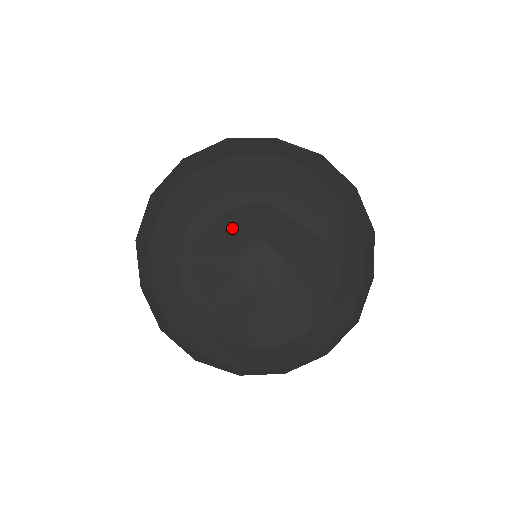
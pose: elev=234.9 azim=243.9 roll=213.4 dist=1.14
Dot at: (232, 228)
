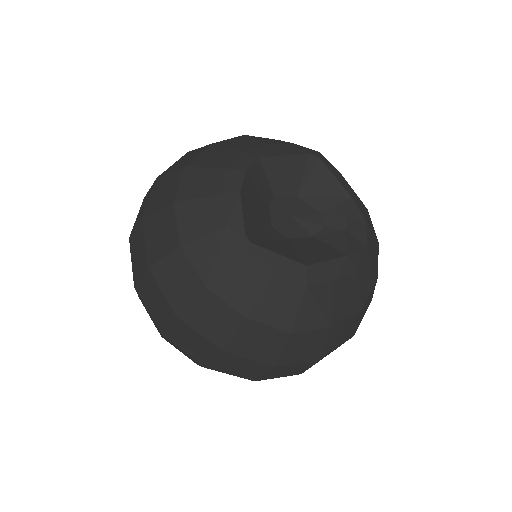
Dot at: (253, 199)
